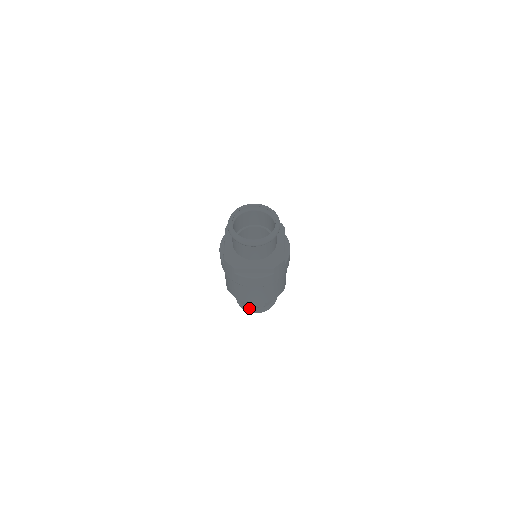
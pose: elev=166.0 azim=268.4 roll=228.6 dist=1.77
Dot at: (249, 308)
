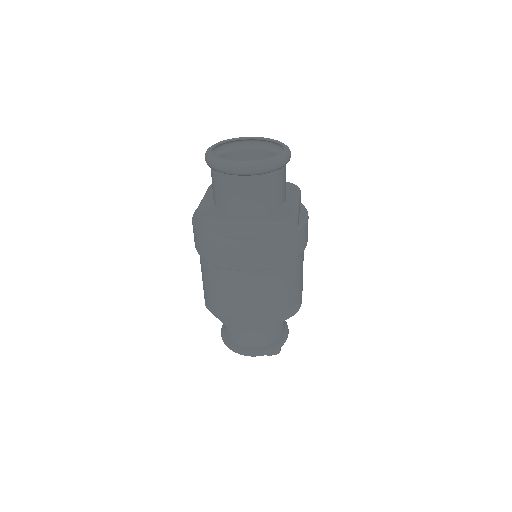
Dot at: (239, 345)
